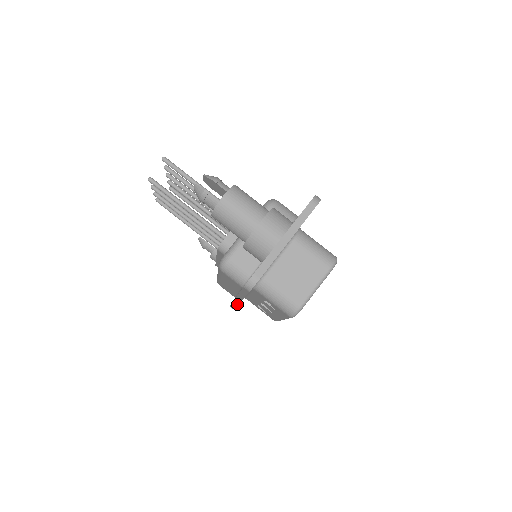
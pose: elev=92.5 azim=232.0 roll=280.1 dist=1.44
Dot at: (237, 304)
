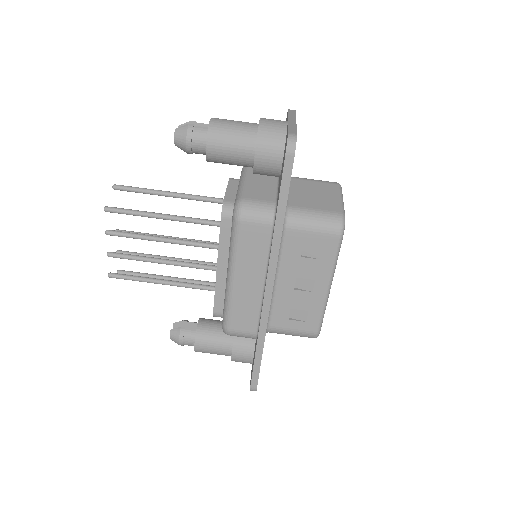
Dot at: (267, 316)
